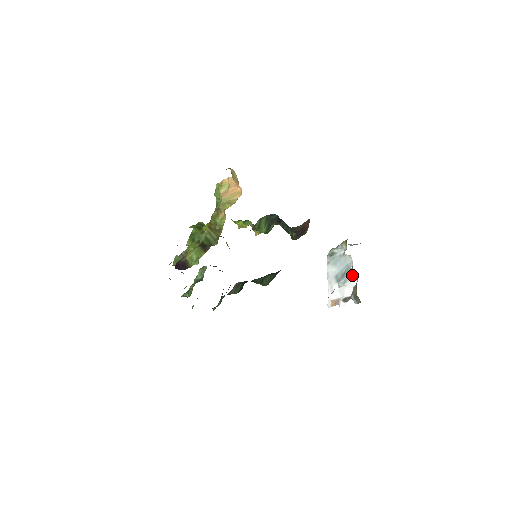
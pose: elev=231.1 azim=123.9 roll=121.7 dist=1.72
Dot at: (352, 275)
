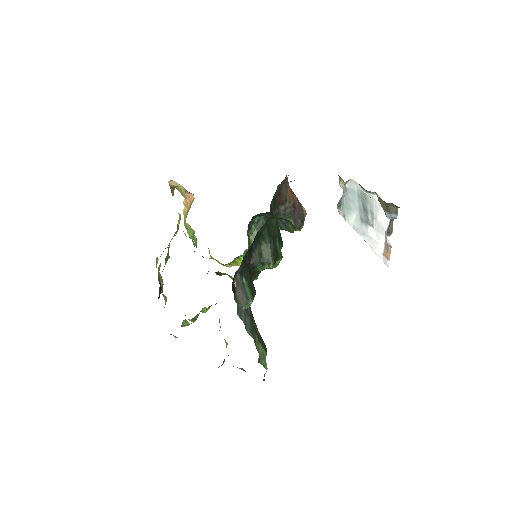
Dot at: (370, 198)
